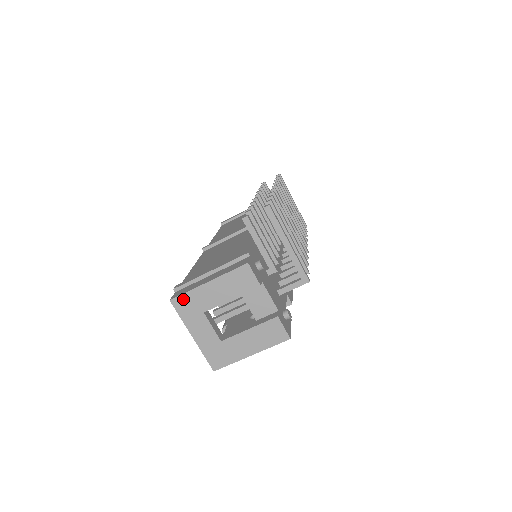
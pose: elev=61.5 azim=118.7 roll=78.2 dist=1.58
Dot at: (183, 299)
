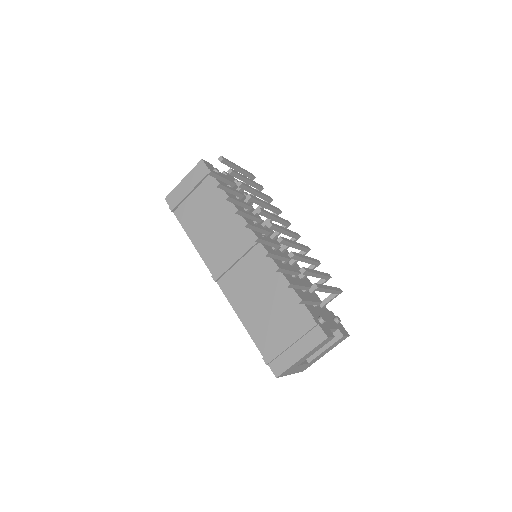
Dot at: (285, 372)
